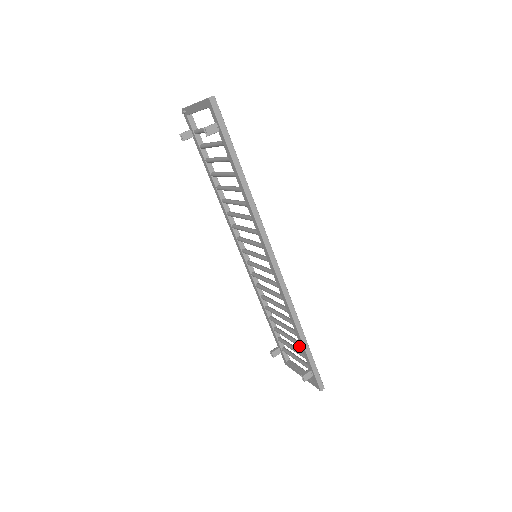
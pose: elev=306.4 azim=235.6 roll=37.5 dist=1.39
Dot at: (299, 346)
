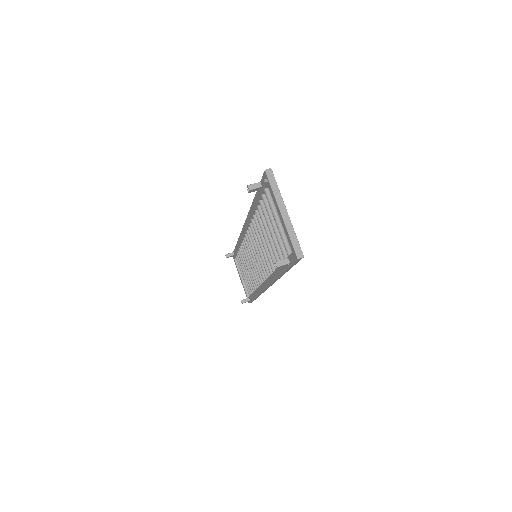
Dot at: (251, 290)
